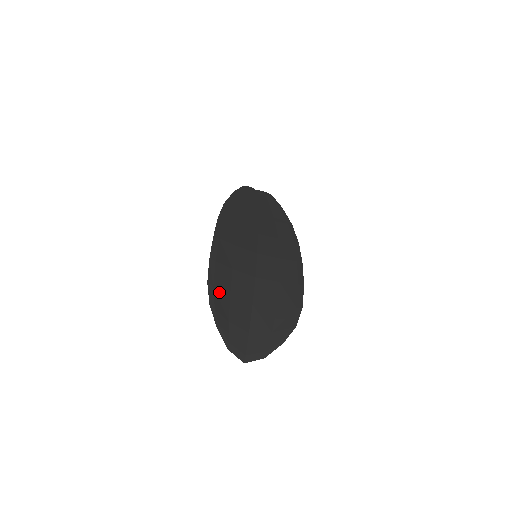
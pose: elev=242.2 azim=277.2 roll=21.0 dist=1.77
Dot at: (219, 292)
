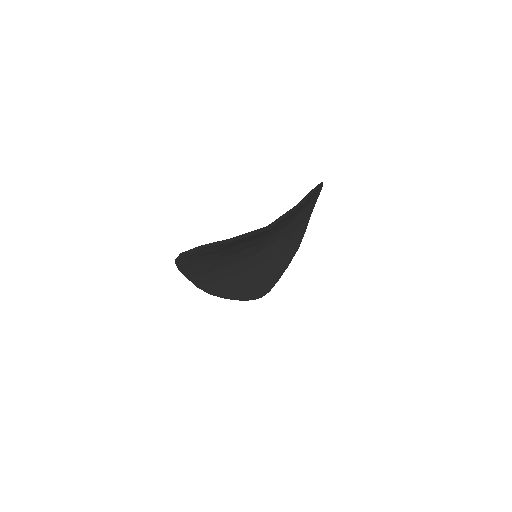
Dot at: occluded
